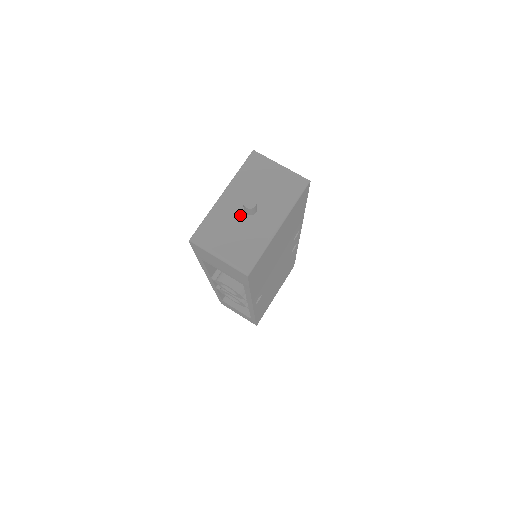
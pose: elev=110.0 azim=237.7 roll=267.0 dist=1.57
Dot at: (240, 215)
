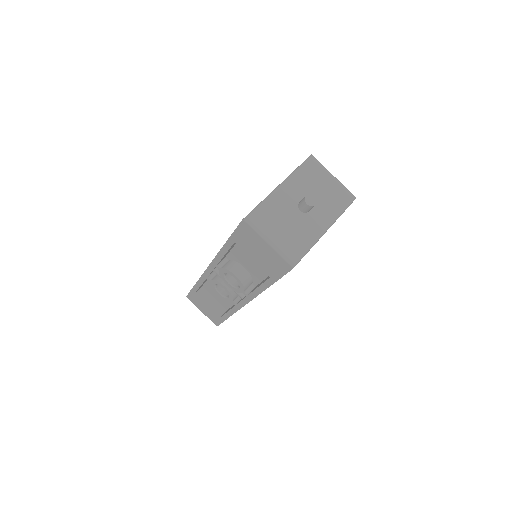
Dot at: (294, 209)
